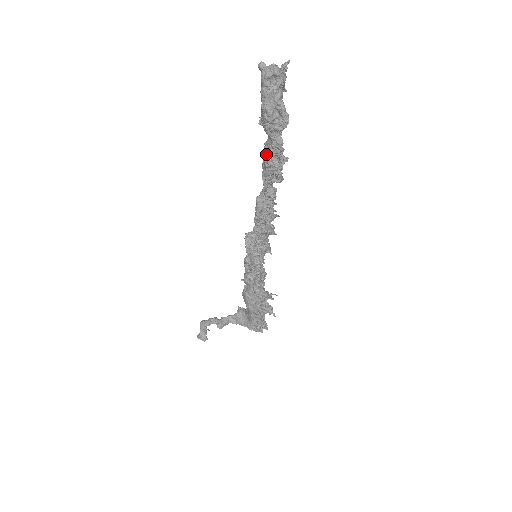
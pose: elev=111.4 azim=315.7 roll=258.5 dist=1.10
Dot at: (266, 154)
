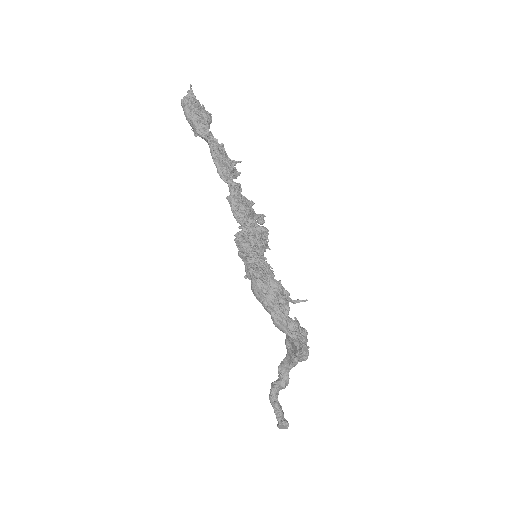
Dot at: (212, 156)
